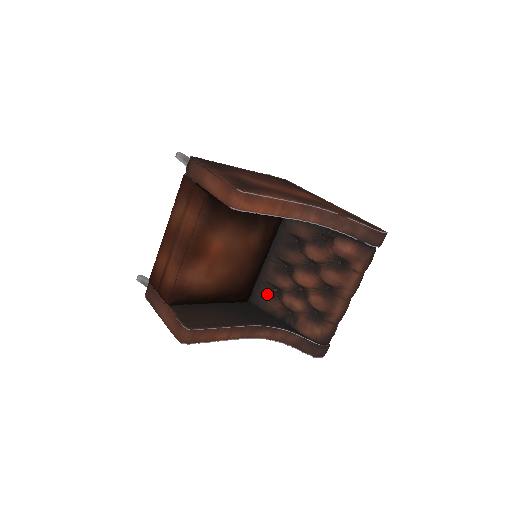
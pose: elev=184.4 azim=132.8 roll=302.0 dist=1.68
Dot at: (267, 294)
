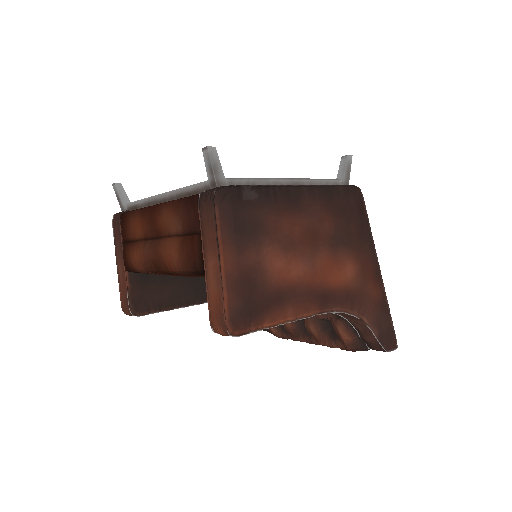
Dot at: occluded
